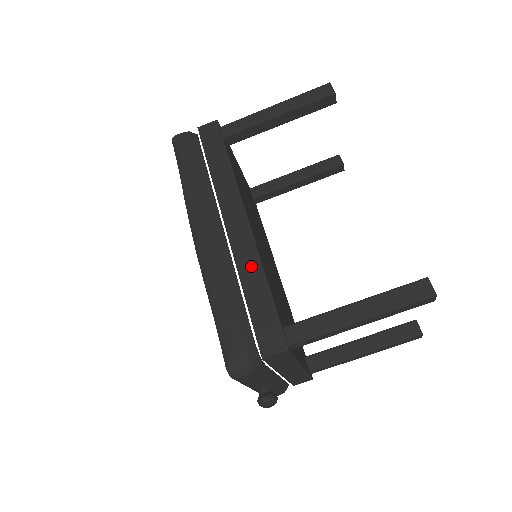
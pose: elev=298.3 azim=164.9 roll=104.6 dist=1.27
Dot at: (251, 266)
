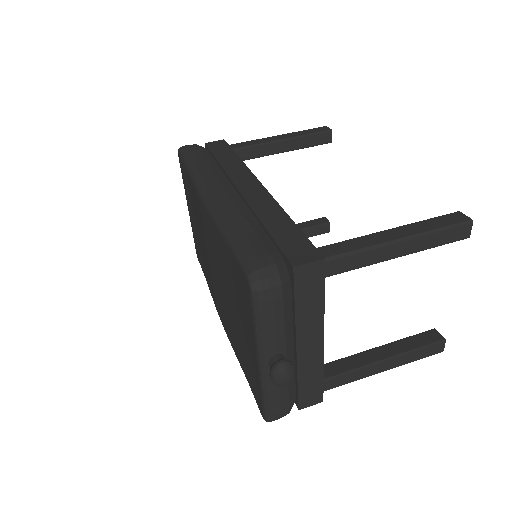
Dot at: (269, 209)
